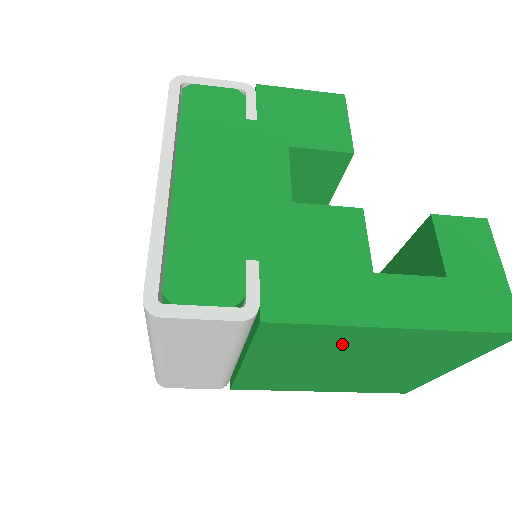
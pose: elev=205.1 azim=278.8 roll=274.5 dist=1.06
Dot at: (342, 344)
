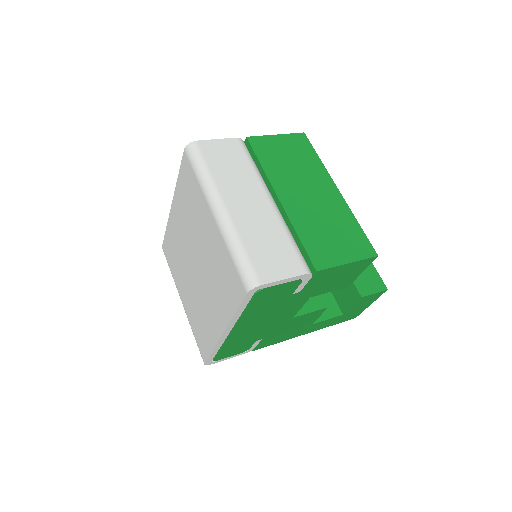
Dot at: occluded
